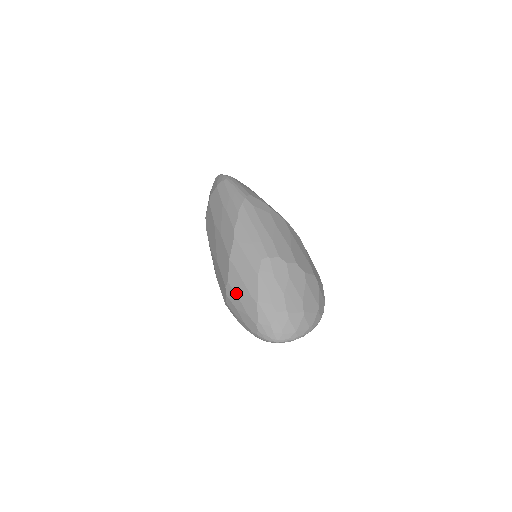
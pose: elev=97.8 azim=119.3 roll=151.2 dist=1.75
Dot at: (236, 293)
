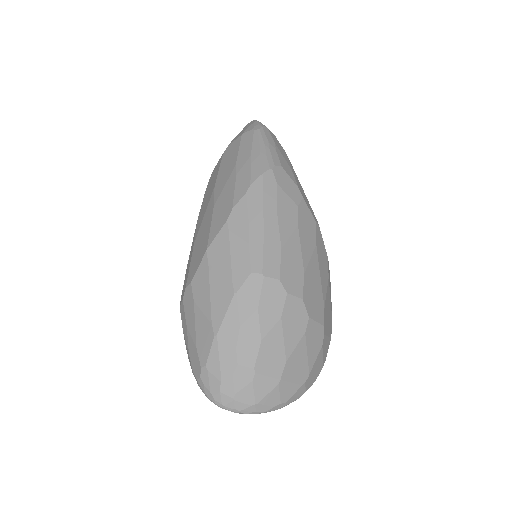
Dot at: (194, 305)
